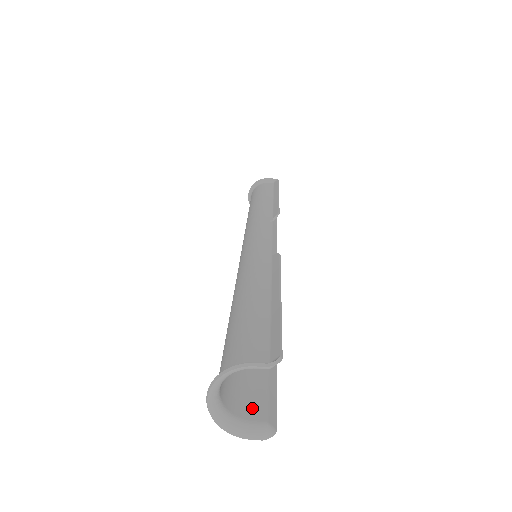
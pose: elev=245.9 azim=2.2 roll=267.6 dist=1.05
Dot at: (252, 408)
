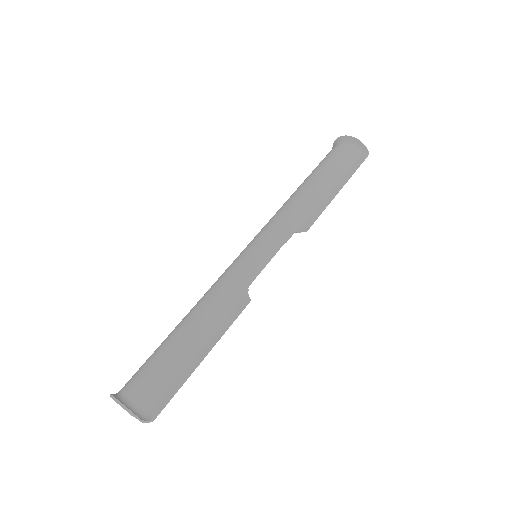
Dot at: occluded
